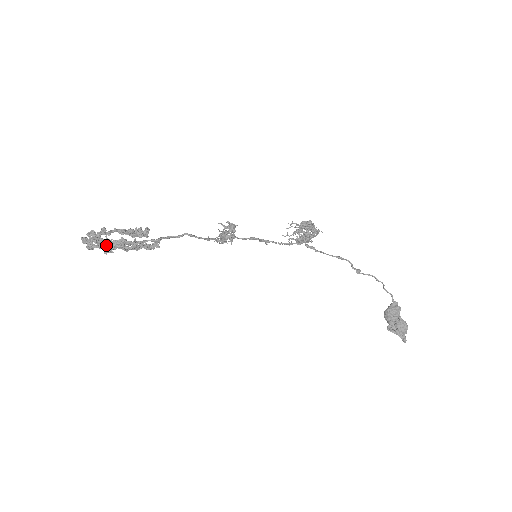
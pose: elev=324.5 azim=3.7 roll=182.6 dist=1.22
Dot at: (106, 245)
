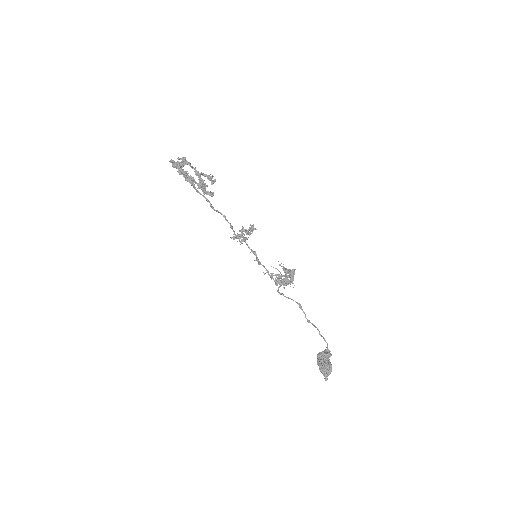
Dot at: occluded
